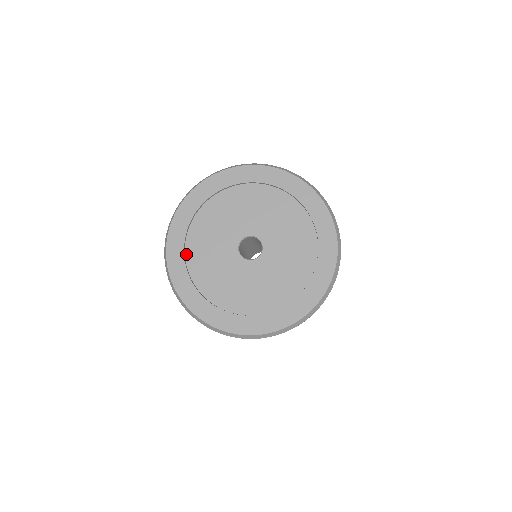
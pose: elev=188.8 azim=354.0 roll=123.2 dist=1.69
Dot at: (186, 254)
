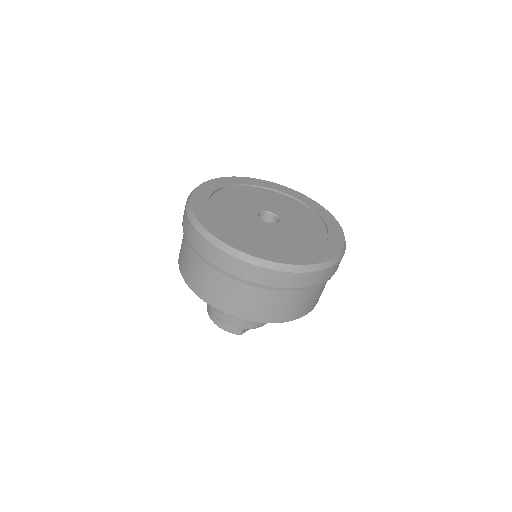
Dot at: (211, 198)
